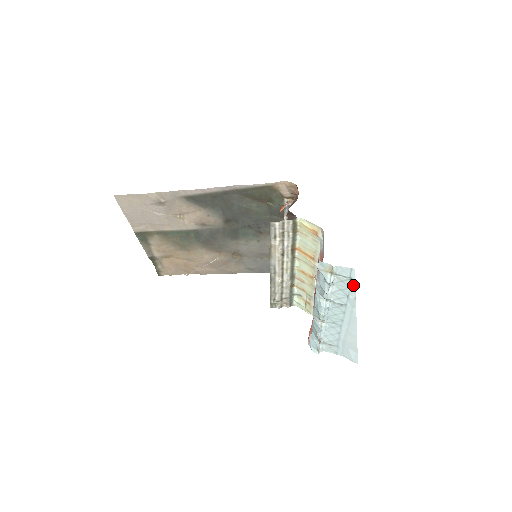
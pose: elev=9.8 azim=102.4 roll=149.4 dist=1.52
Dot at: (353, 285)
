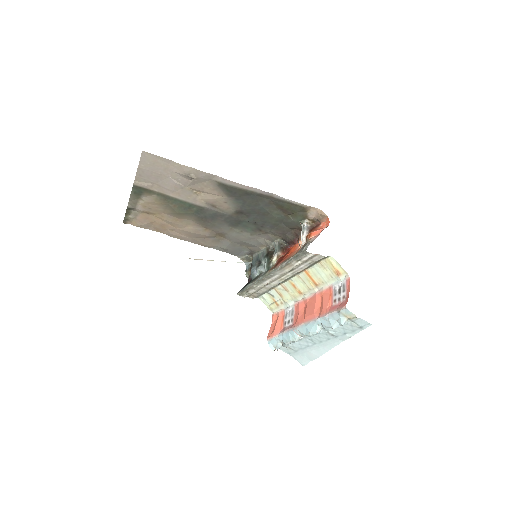
Dot at: (358, 331)
